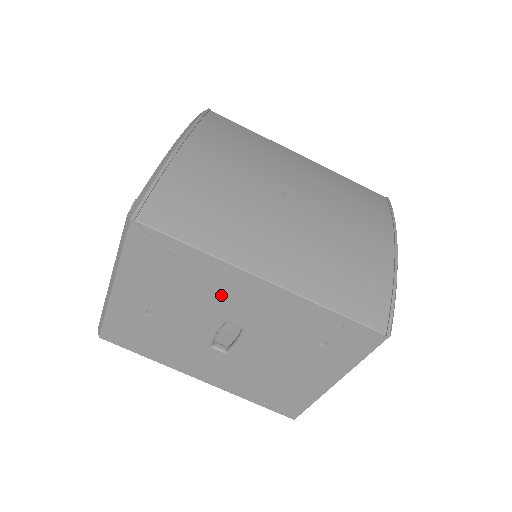
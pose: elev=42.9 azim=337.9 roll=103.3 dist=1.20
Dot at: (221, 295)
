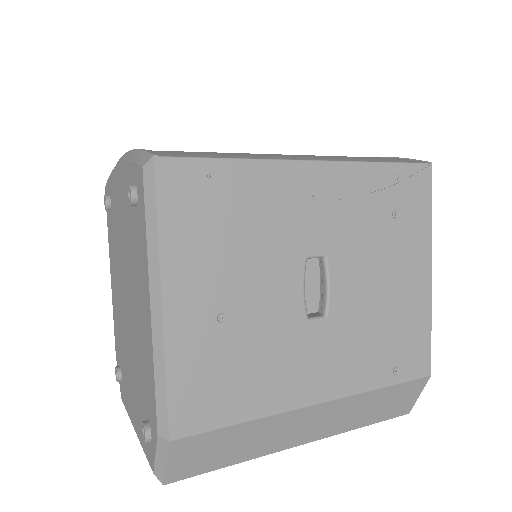
Dot at: (286, 215)
